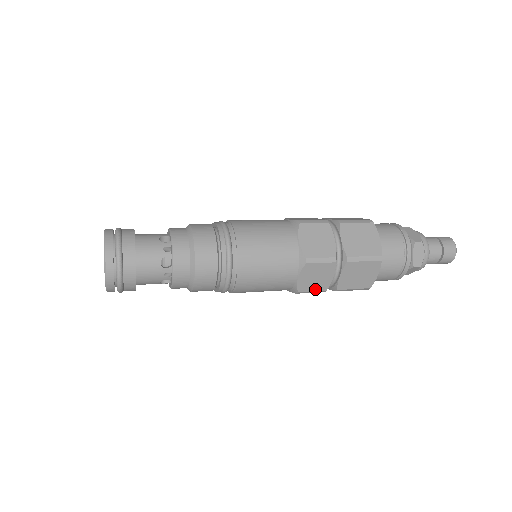
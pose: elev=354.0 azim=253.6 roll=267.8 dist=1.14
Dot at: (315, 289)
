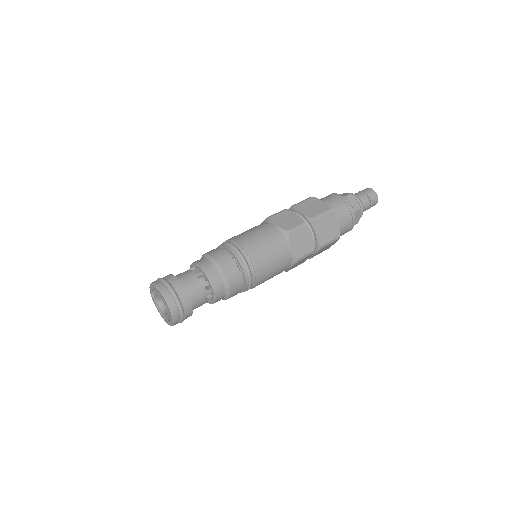
Dot at: occluded
